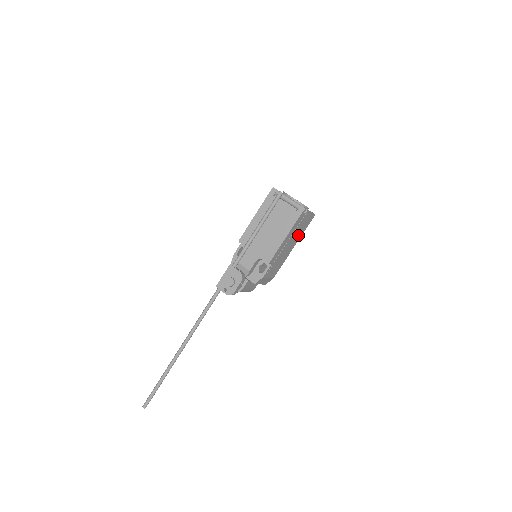
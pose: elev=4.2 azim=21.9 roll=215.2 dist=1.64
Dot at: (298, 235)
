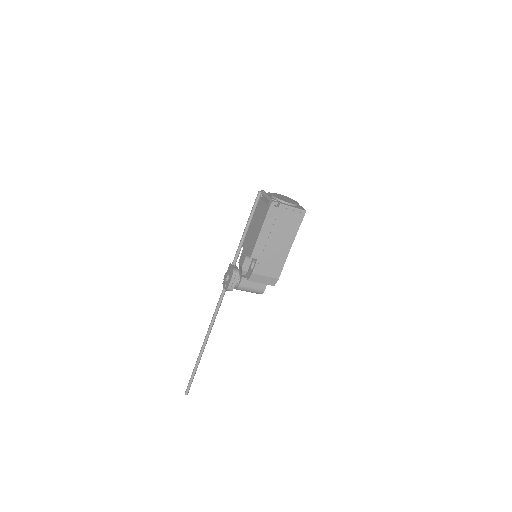
Dot at: (288, 232)
